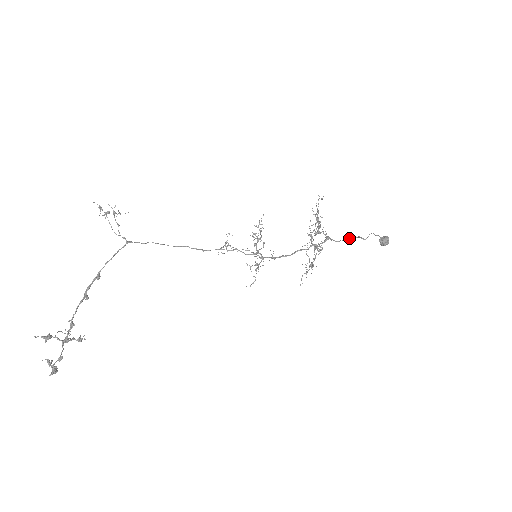
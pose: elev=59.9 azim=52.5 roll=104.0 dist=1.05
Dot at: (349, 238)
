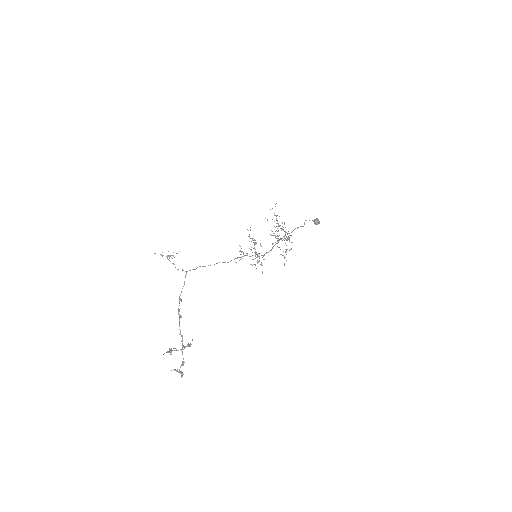
Dot at: (293, 230)
